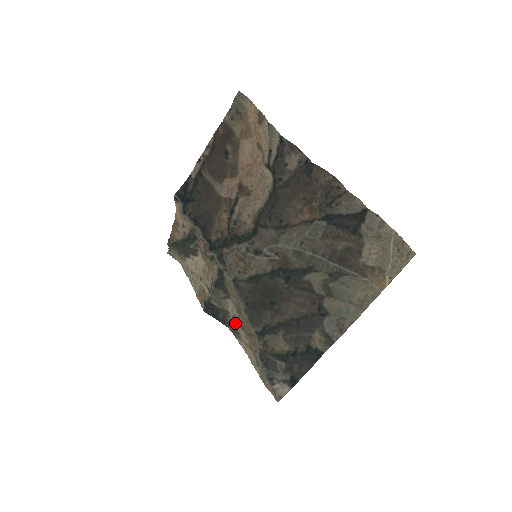
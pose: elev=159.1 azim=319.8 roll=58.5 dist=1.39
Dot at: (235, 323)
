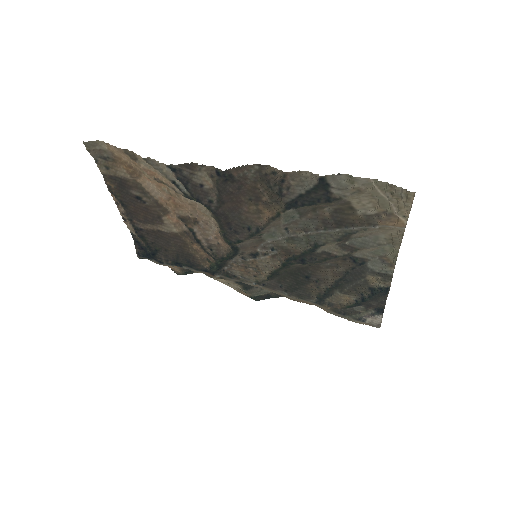
Dot at: occluded
